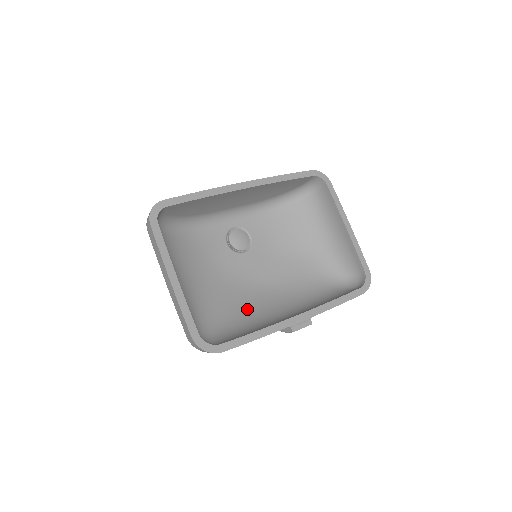
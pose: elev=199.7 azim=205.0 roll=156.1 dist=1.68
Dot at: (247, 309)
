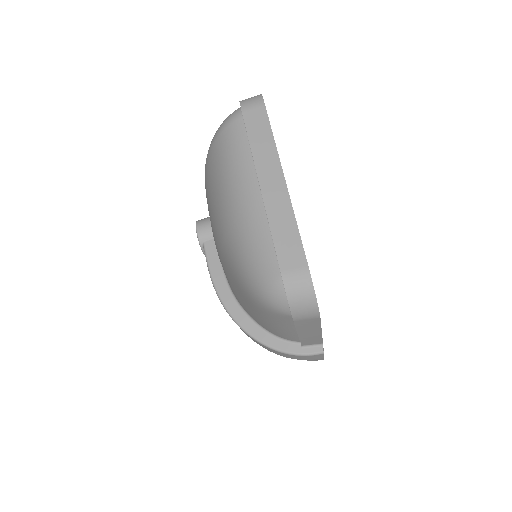
Dot at: occluded
